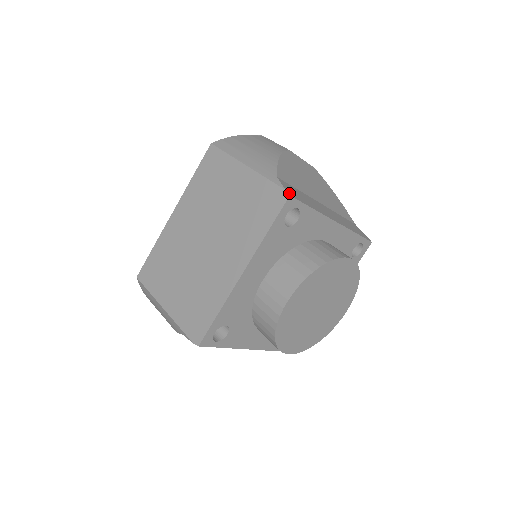
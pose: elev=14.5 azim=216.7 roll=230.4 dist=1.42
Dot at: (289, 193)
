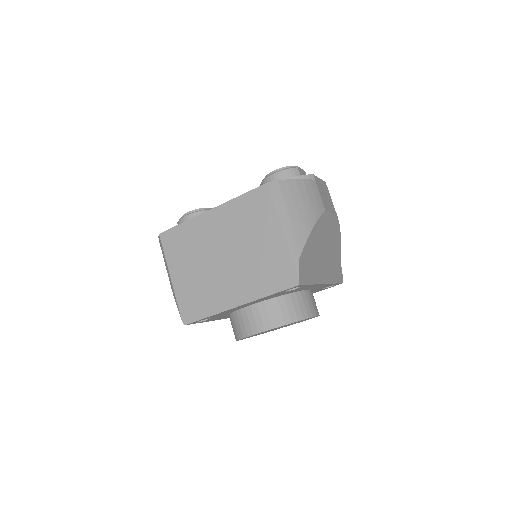
Dot at: (300, 281)
